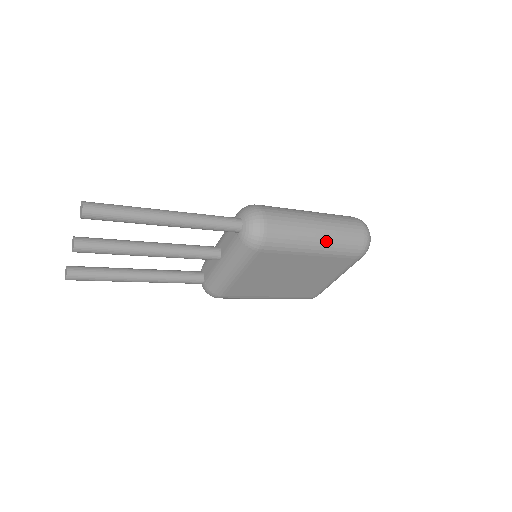
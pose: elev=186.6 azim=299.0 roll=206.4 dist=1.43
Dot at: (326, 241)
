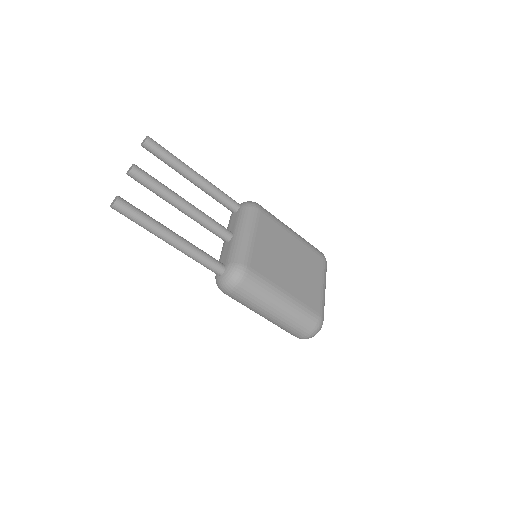
Dot at: (296, 233)
